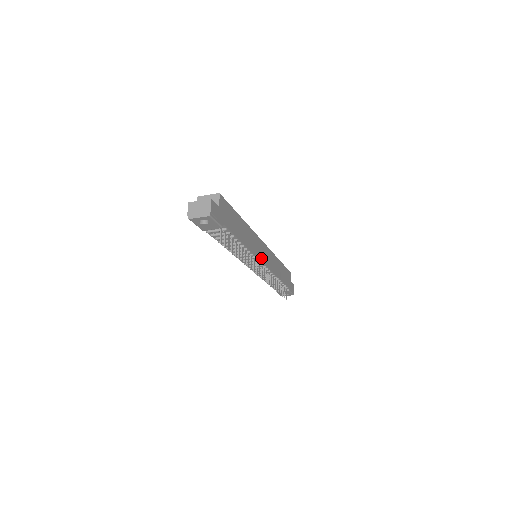
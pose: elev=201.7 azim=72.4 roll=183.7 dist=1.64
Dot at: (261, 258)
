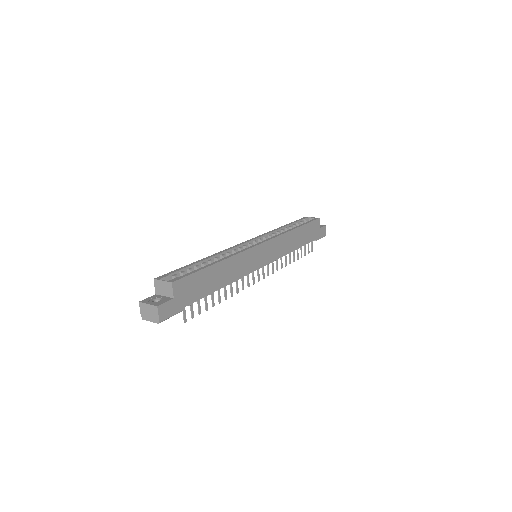
Dot at: (258, 266)
